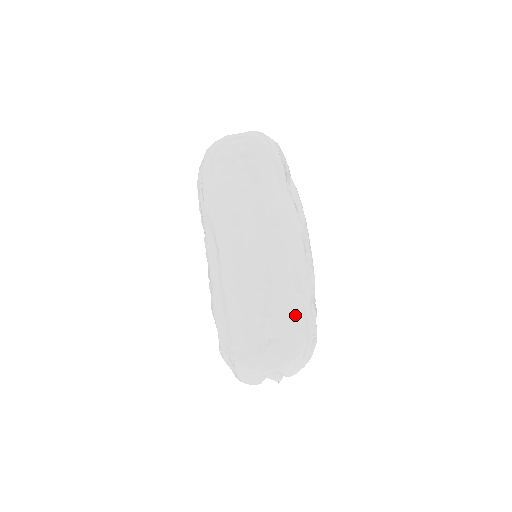
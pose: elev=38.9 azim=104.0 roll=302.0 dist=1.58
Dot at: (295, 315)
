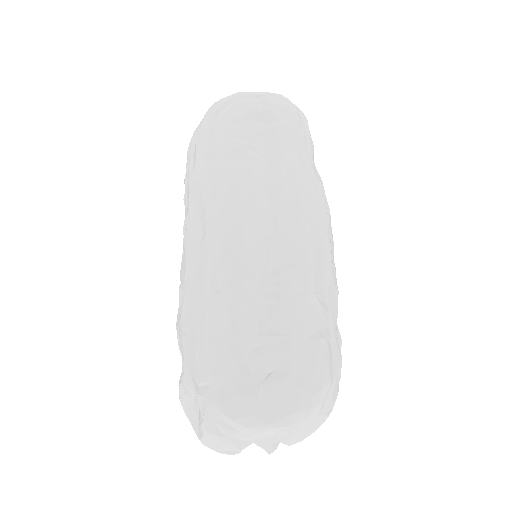
Dot at: (315, 337)
